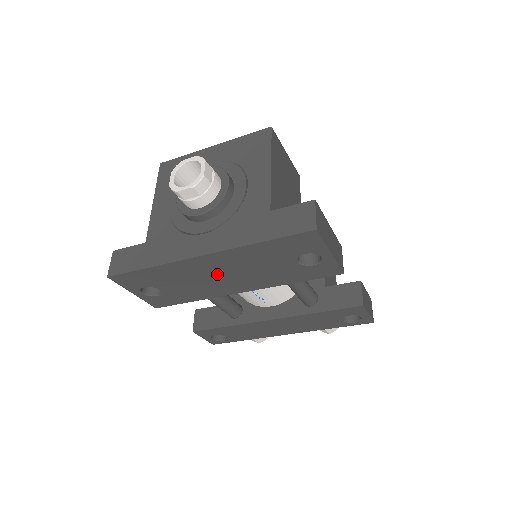
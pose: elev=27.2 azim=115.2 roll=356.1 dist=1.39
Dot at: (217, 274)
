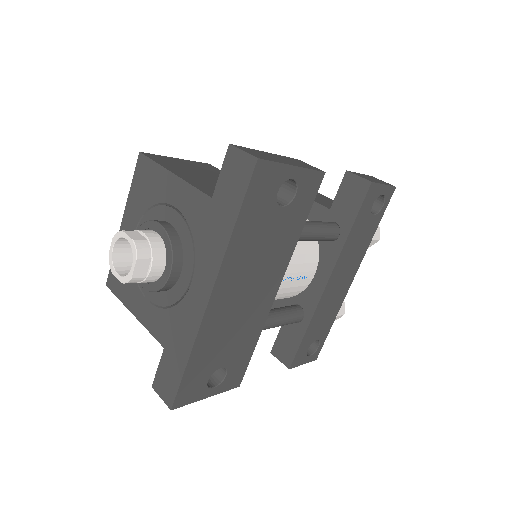
Dot at: (241, 298)
